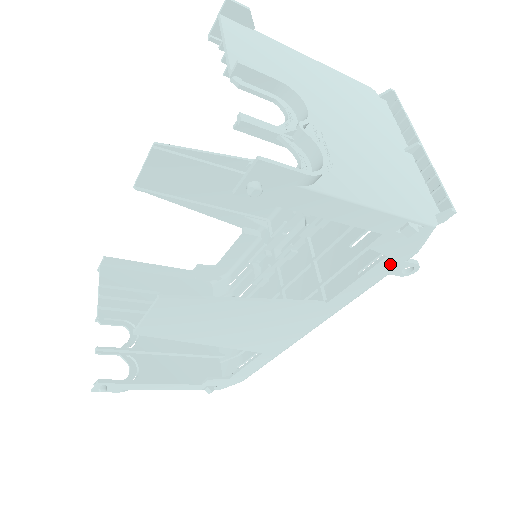
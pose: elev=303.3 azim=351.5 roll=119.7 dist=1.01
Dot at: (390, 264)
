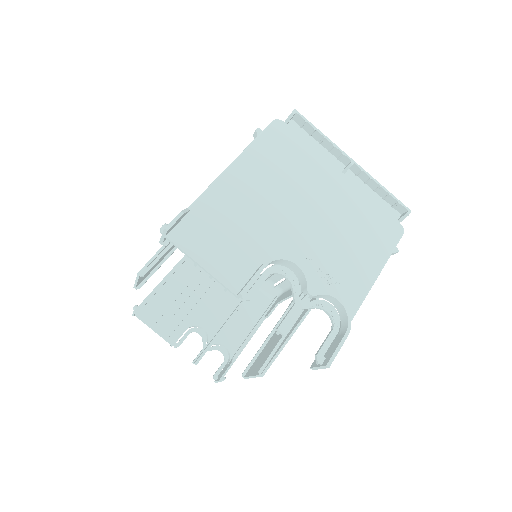
Dot at: occluded
